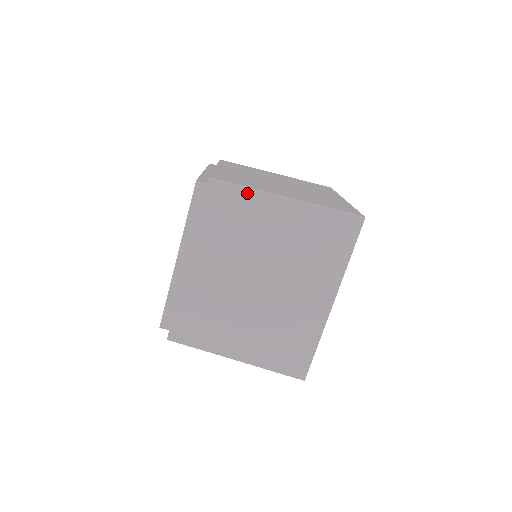
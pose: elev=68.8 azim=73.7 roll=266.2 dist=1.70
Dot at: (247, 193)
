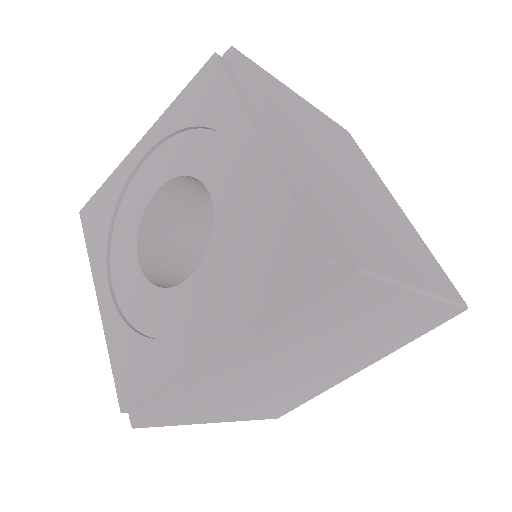
Dot at: (389, 289)
